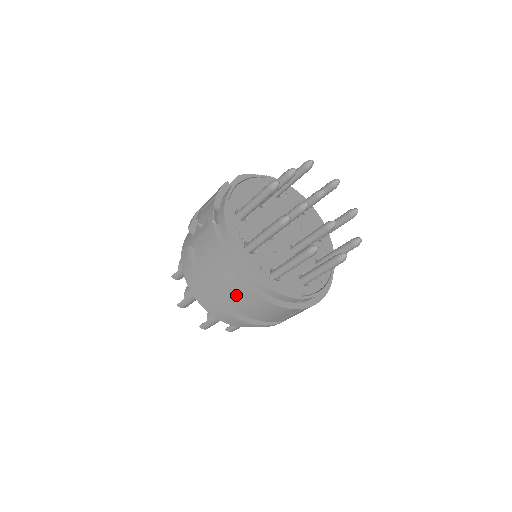
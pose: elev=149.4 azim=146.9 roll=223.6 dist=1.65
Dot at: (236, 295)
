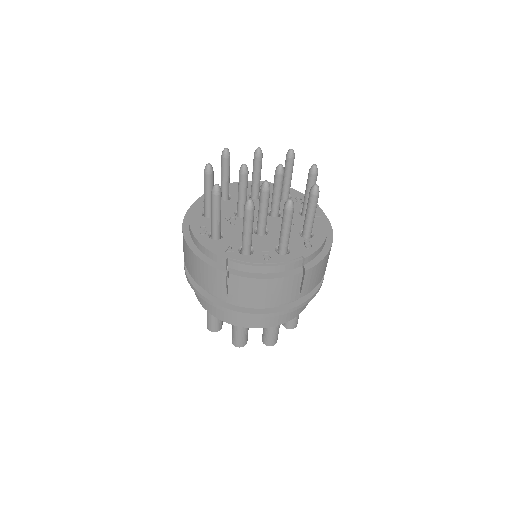
Dot at: (185, 253)
